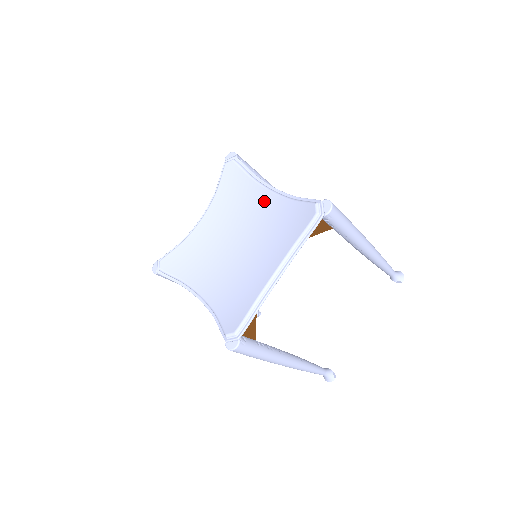
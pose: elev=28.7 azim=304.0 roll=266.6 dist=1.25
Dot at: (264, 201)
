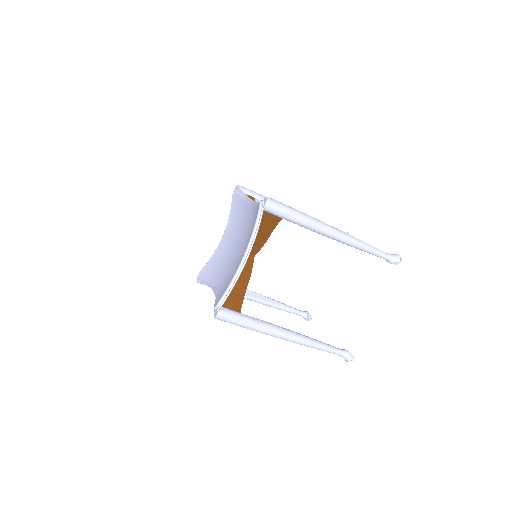
Dot at: (248, 212)
